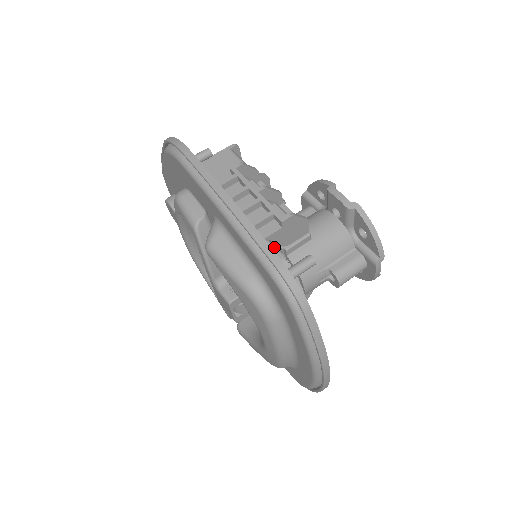
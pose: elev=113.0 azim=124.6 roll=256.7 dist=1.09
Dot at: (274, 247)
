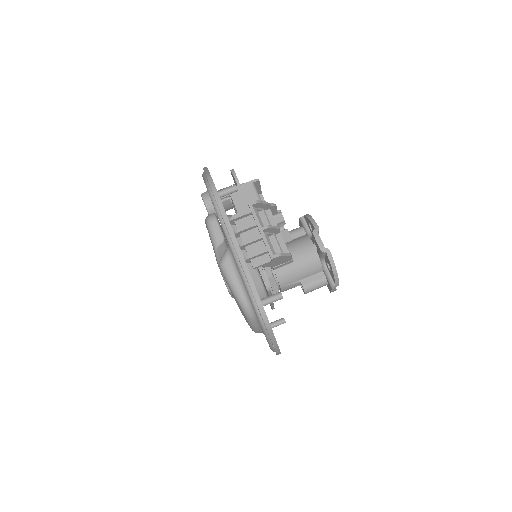
Dot at: (263, 272)
